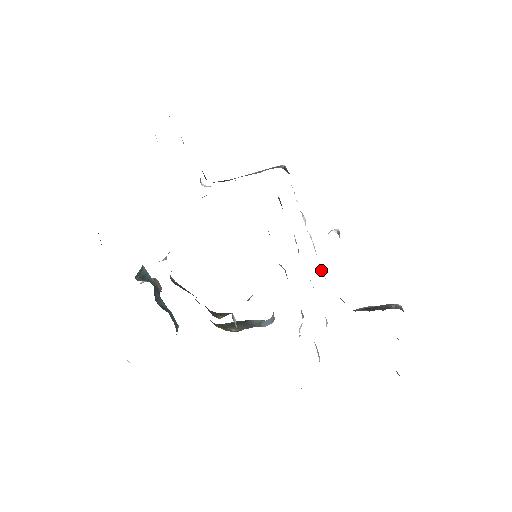
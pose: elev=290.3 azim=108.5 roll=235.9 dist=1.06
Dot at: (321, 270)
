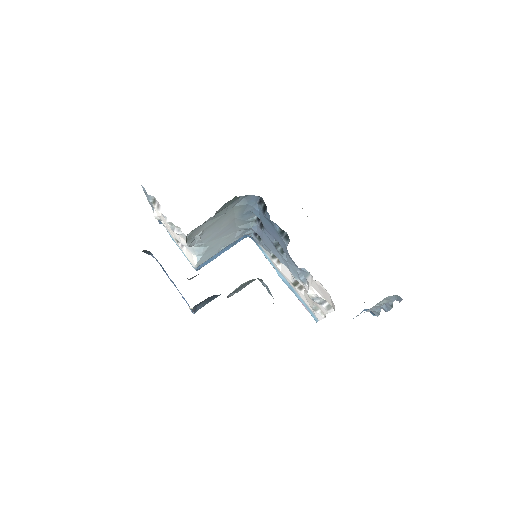
Dot at: occluded
